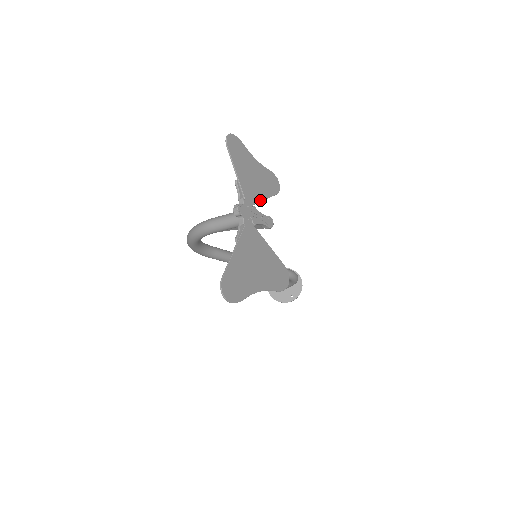
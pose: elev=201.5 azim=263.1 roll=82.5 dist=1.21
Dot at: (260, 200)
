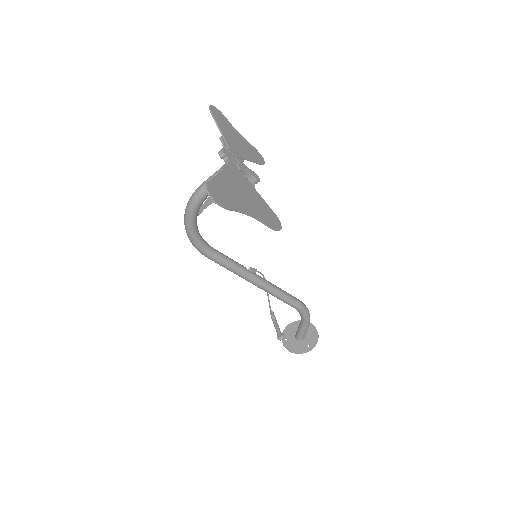
Dot at: (245, 158)
